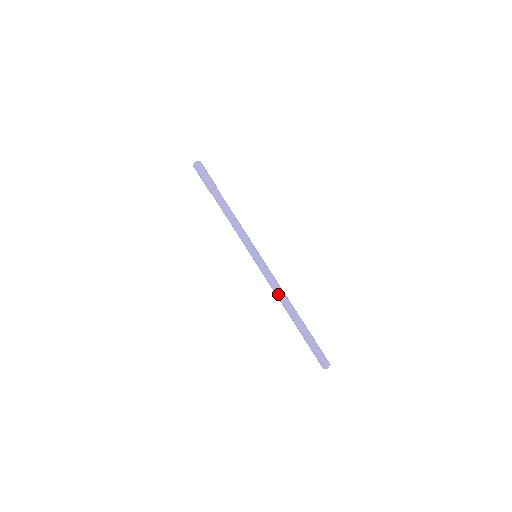
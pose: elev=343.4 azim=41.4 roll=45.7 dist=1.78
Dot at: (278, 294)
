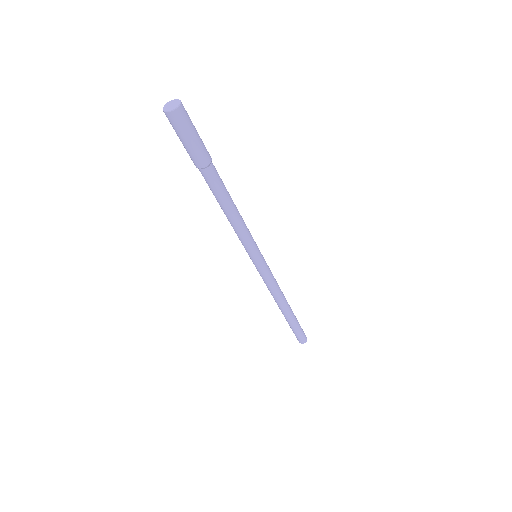
Dot at: (277, 296)
